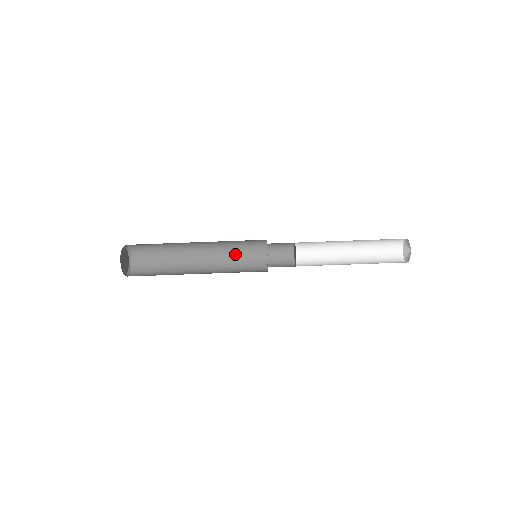
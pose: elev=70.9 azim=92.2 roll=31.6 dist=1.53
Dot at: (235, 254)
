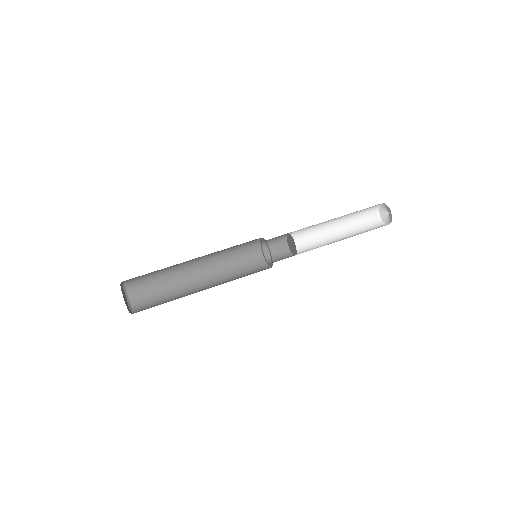
Dot at: (239, 277)
